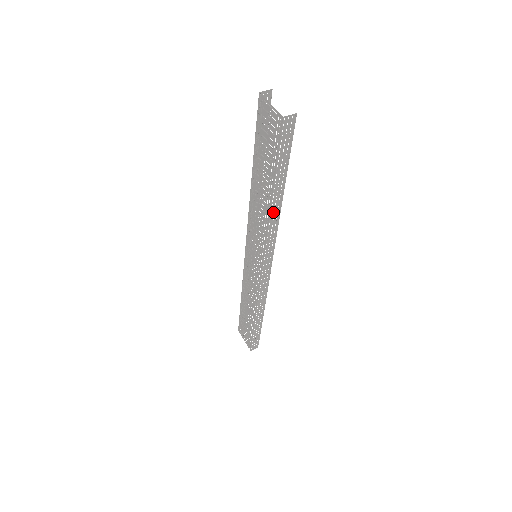
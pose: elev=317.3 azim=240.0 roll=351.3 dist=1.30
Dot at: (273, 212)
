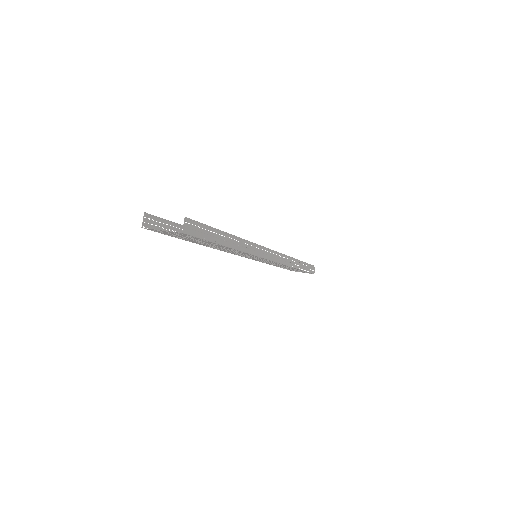
Dot at: (240, 247)
